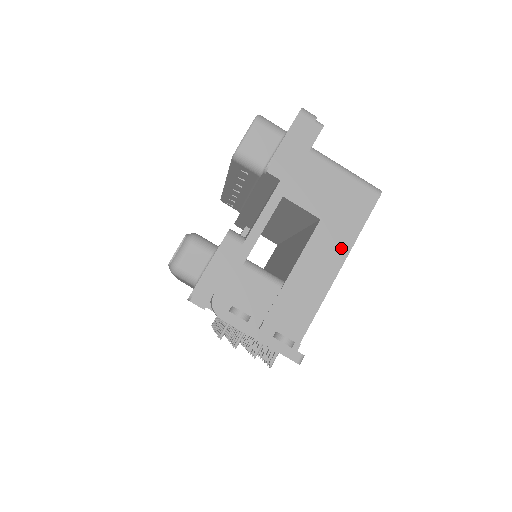
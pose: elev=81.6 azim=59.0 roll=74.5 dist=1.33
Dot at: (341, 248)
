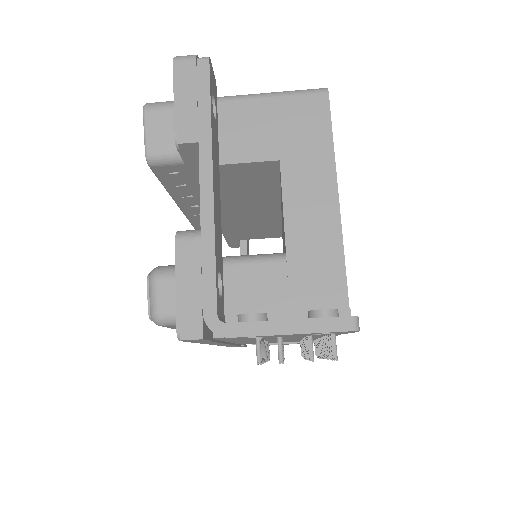
Dot at: (323, 174)
